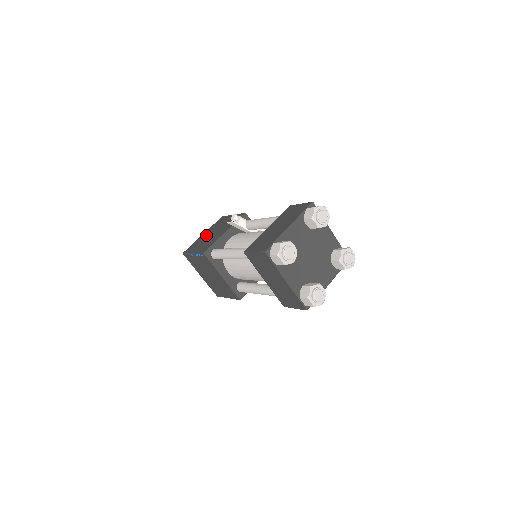
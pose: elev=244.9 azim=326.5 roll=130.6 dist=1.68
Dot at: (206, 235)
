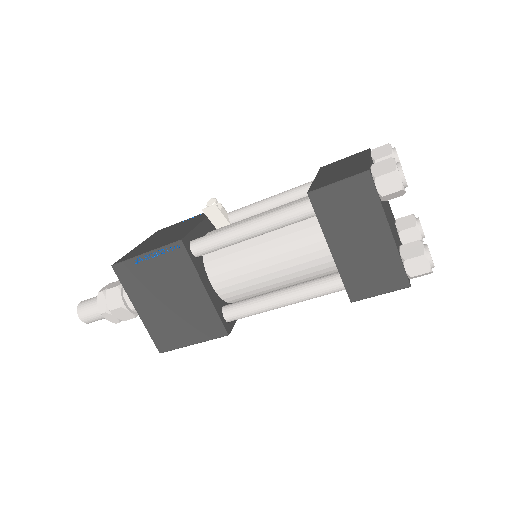
Dot at: (150, 241)
